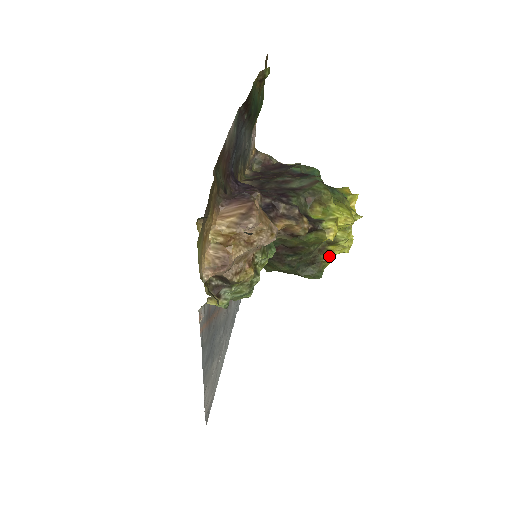
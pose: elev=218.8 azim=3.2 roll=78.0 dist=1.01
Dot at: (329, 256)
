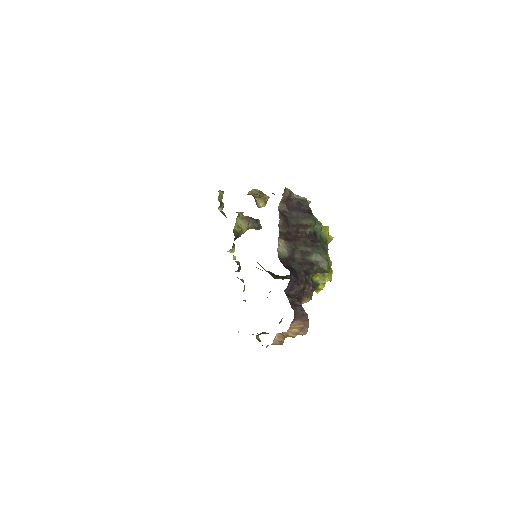
Dot at: occluded
